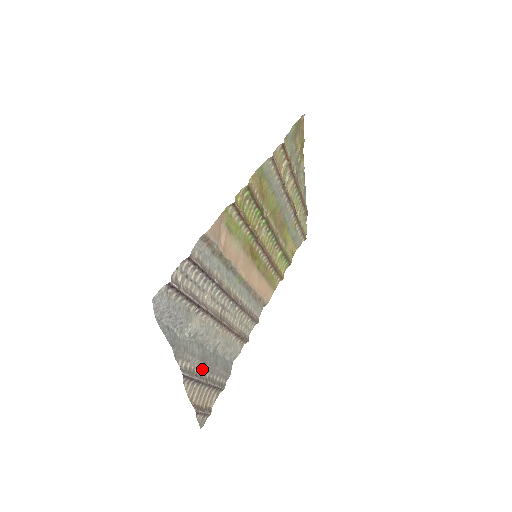
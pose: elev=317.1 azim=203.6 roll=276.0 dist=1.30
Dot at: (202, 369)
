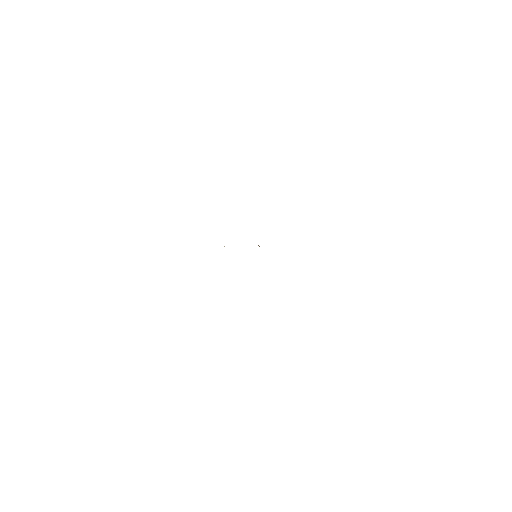
Dot at: occluded
